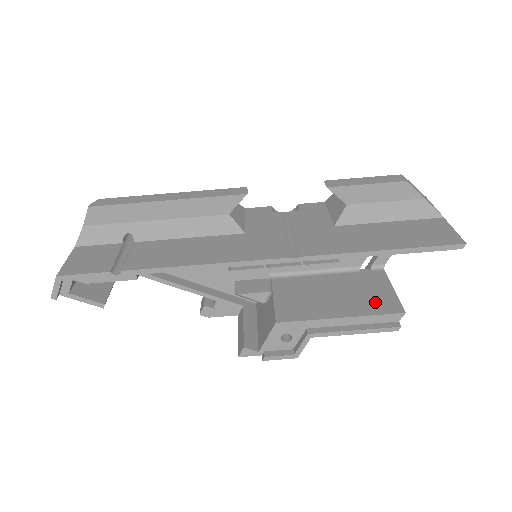
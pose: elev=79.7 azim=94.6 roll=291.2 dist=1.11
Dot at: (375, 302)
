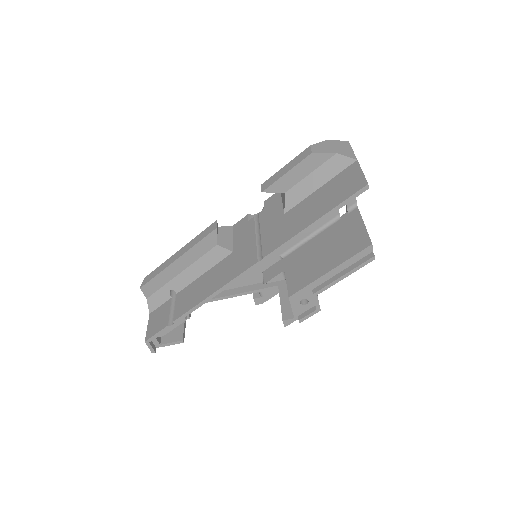
Dot at: (351, 245)
